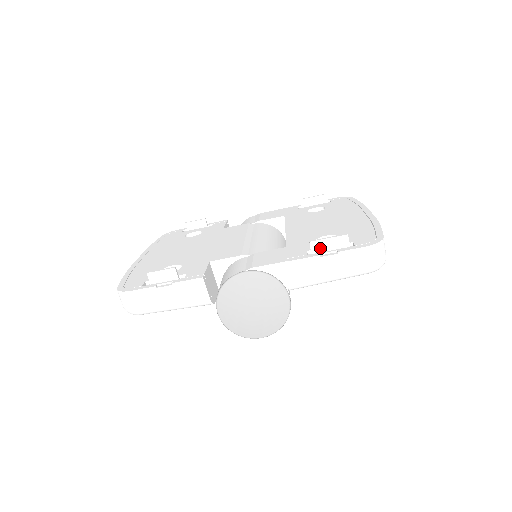
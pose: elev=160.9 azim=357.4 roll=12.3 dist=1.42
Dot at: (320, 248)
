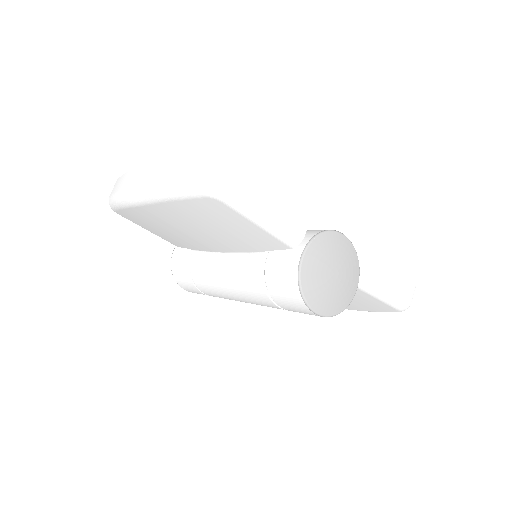
Dot at: occluded
